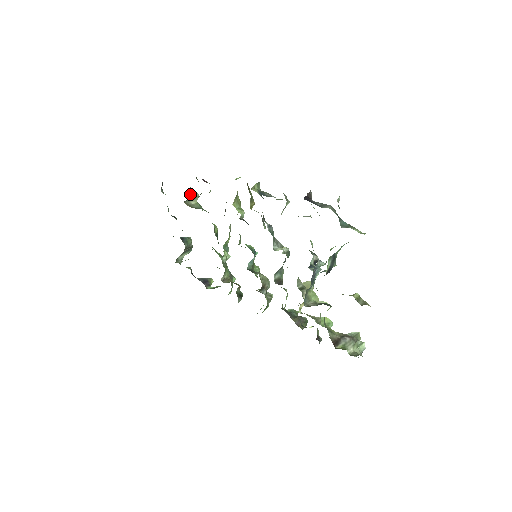
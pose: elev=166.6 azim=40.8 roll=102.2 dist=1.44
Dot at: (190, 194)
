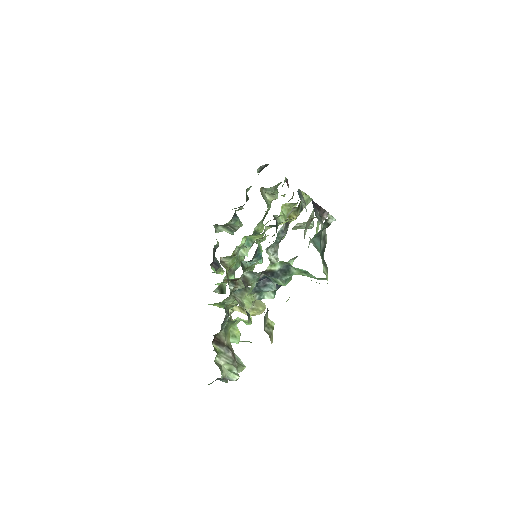
Dot at: (271, 187)
